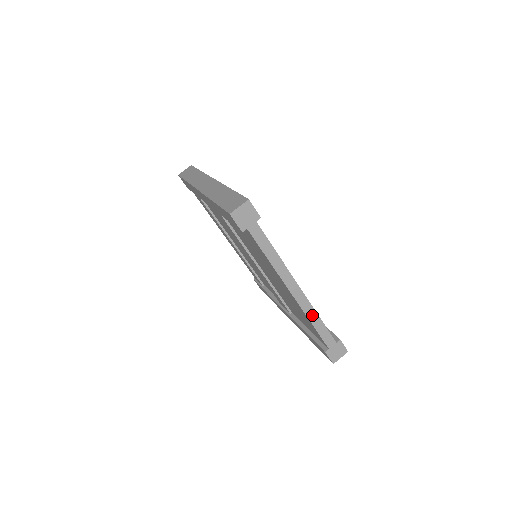
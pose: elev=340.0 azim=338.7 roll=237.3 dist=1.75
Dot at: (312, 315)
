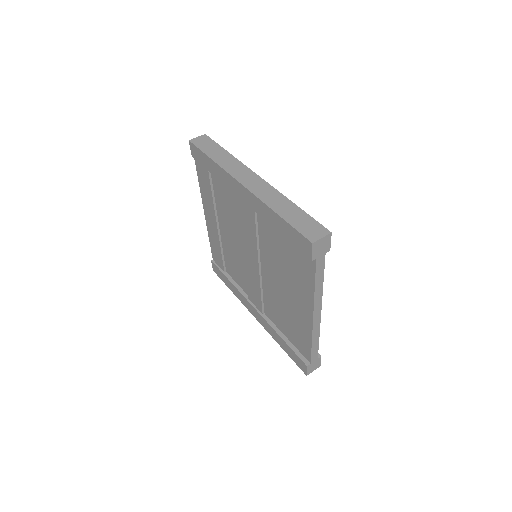
Dot at: (316, 336)
